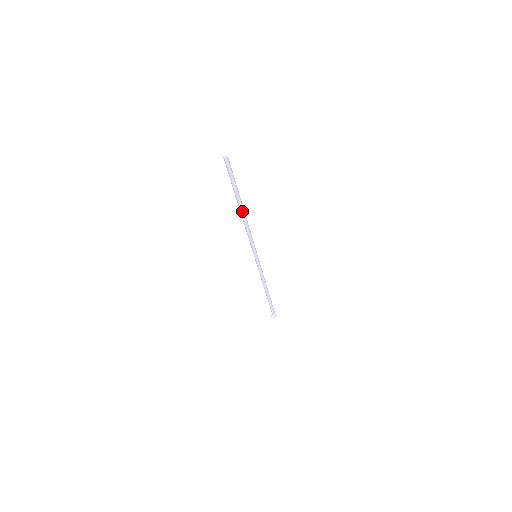
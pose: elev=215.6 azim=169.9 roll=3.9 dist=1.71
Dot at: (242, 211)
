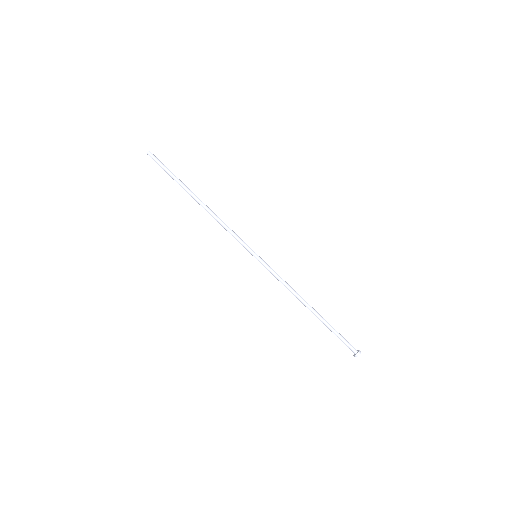
Dot at: (199, 201)
